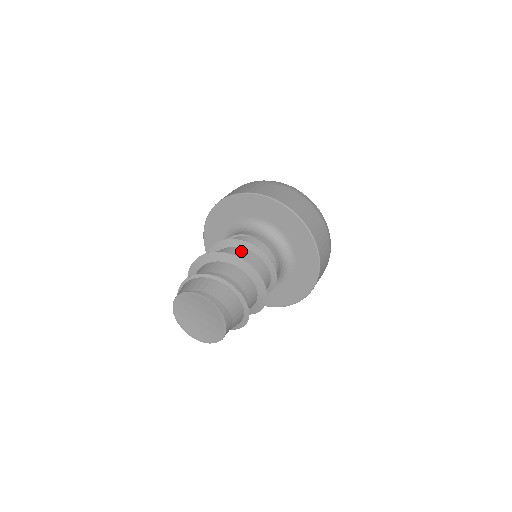
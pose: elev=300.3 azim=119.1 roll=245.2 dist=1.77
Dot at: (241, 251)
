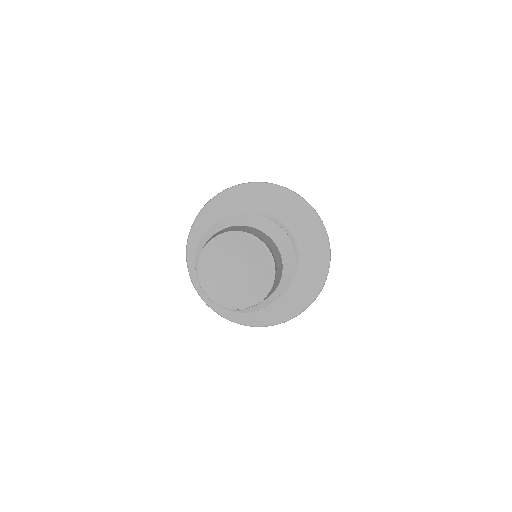
Dot at: occluded
